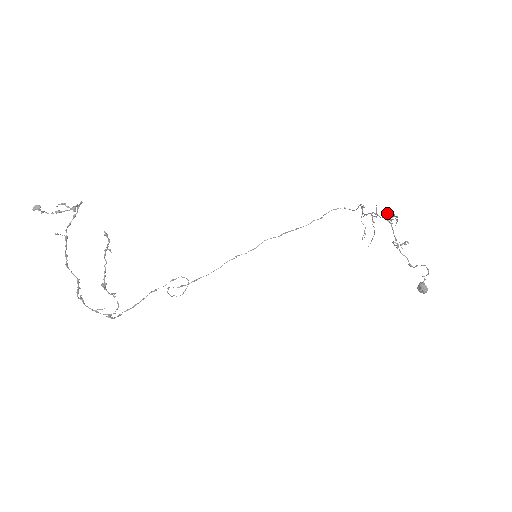
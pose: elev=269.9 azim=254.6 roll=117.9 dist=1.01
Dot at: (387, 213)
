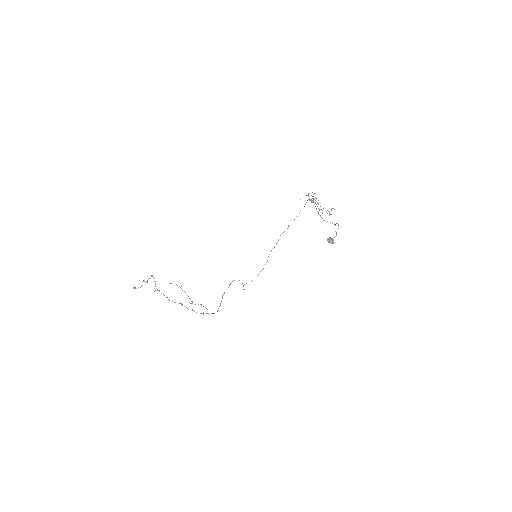
Dot at: occluded
